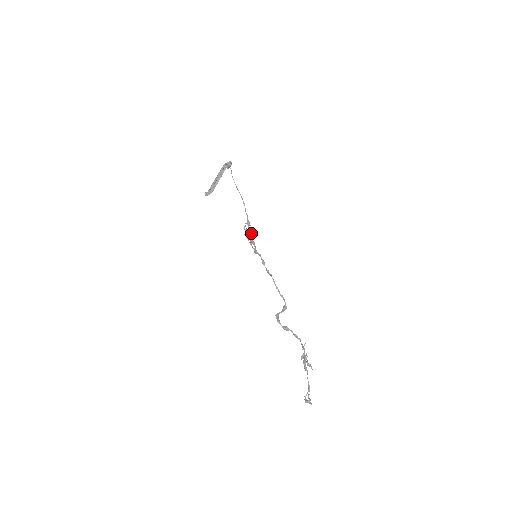
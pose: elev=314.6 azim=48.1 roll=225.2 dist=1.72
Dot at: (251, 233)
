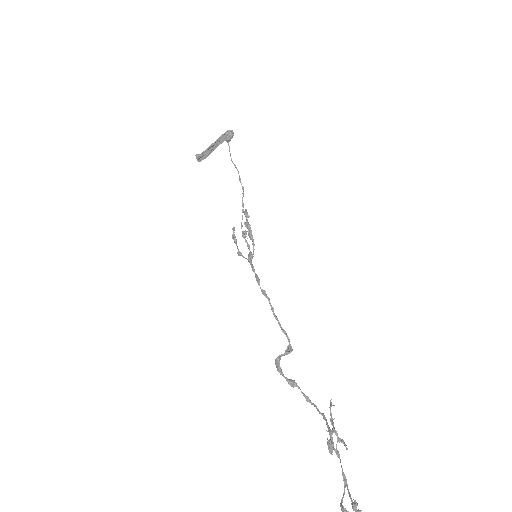
Dot at: occluded
